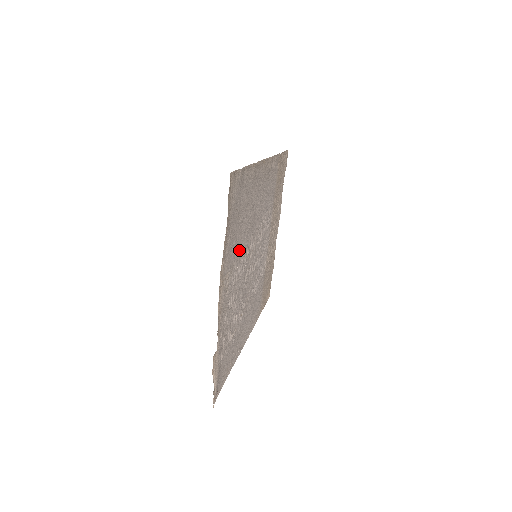
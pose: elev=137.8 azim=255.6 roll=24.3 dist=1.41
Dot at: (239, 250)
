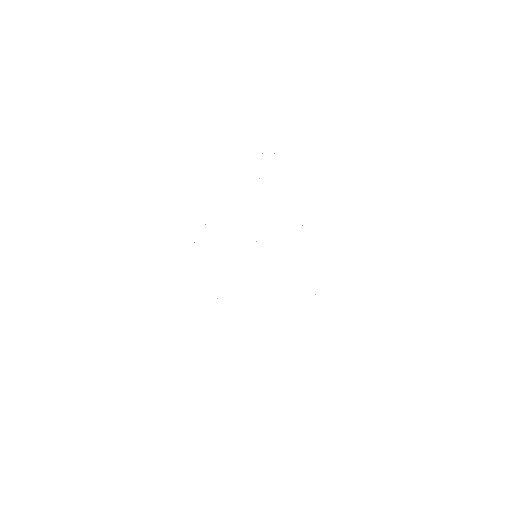
Dot at: occluded
